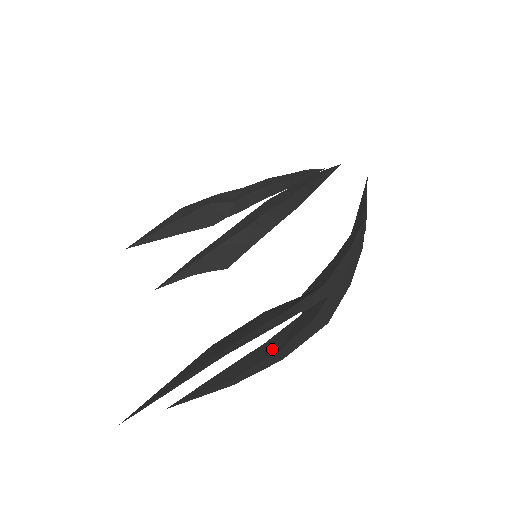
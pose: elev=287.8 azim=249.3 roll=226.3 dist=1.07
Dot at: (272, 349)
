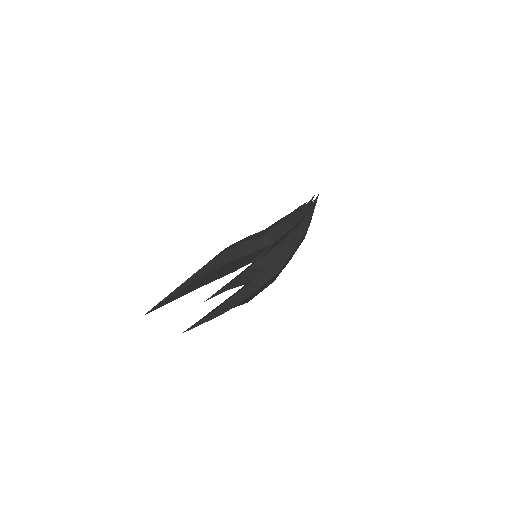
Dot at: (243, 288)
